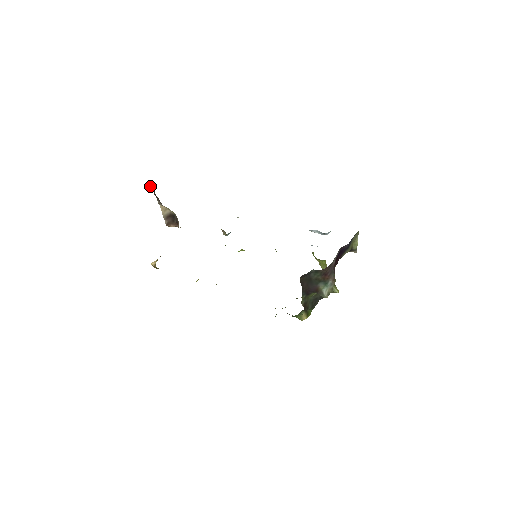
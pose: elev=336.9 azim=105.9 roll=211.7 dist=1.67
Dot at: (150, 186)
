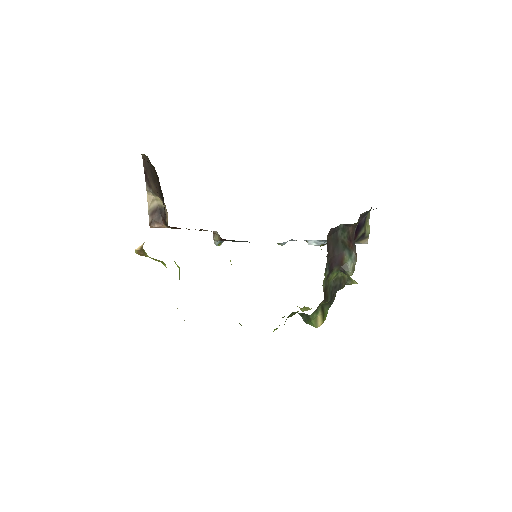
Dot at: (144, 161)
